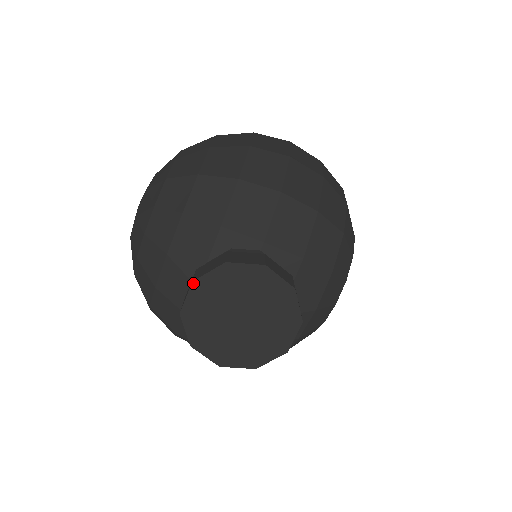
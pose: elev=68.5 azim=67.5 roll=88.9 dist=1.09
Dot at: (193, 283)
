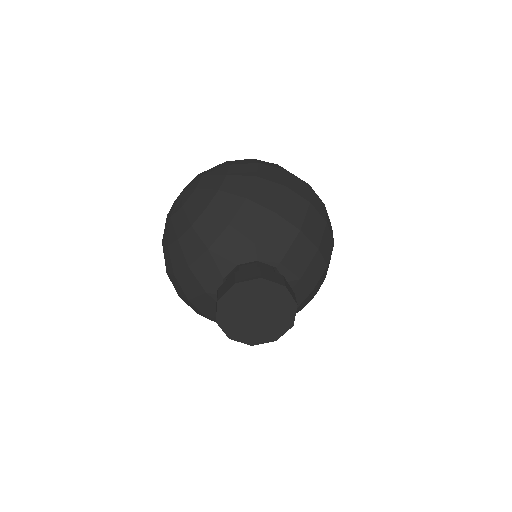
Dot at: (235, 284)
